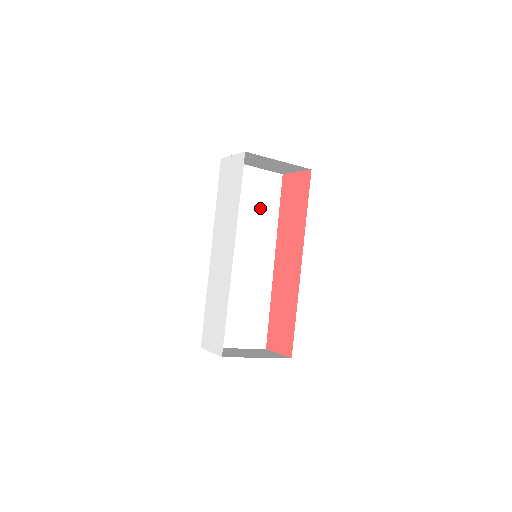
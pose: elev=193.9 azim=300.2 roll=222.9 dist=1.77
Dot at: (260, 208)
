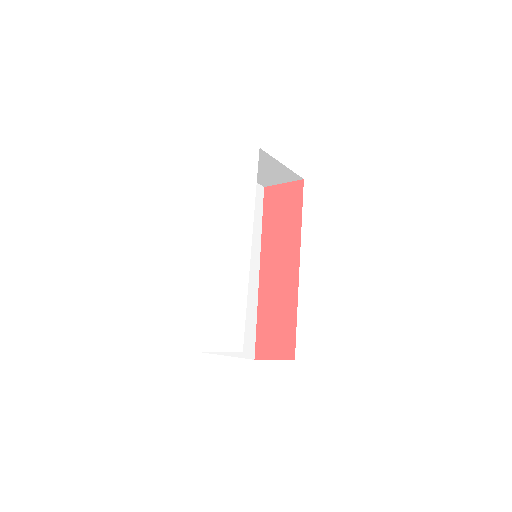
Dot at: occluded
